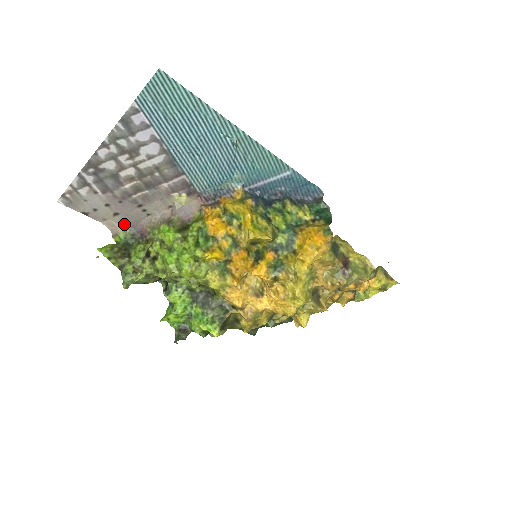
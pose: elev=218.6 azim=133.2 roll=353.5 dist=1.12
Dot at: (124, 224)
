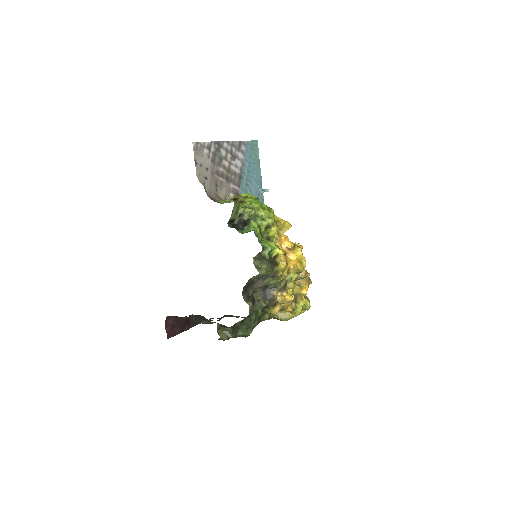
Dot at: (205, 187)
